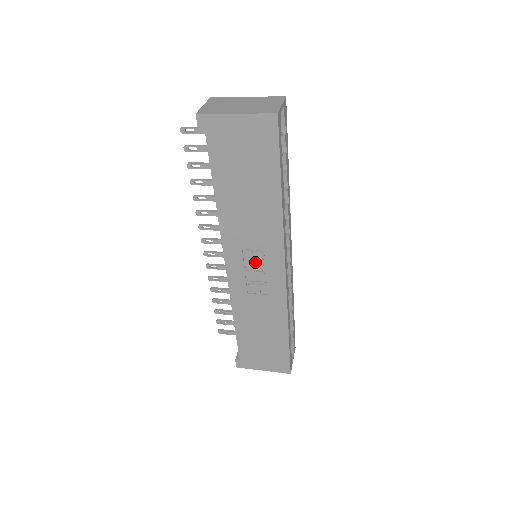
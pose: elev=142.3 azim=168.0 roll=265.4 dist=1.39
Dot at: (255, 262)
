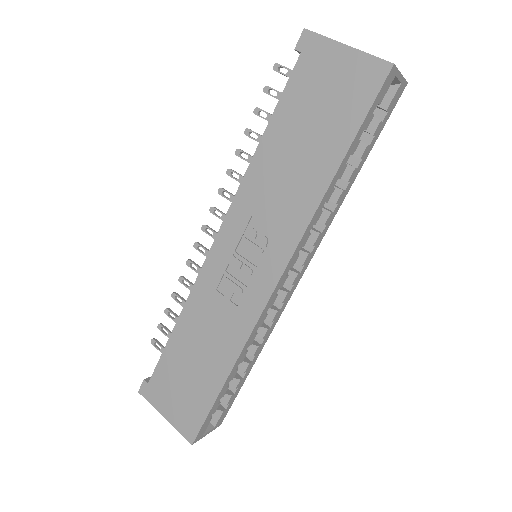
Dot at: (251, 250)
